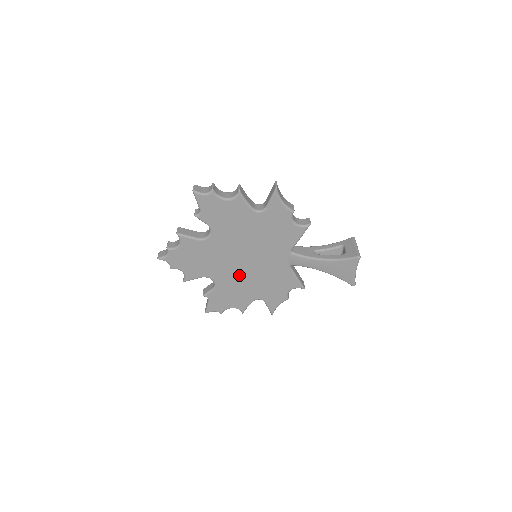
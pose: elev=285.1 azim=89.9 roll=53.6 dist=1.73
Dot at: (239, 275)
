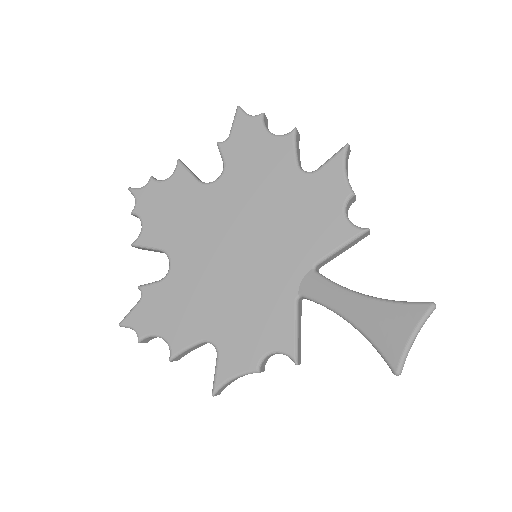
Dot at: (212, 273)
